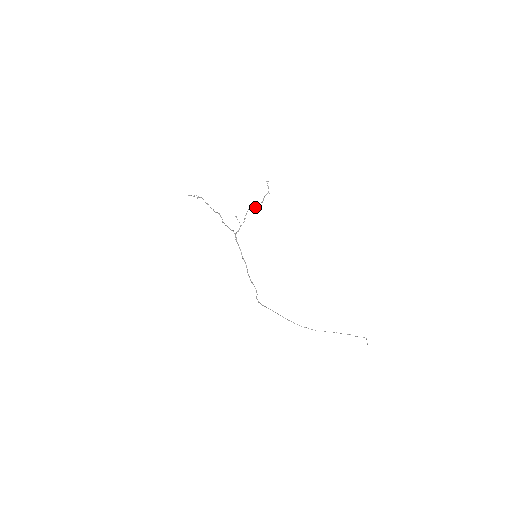
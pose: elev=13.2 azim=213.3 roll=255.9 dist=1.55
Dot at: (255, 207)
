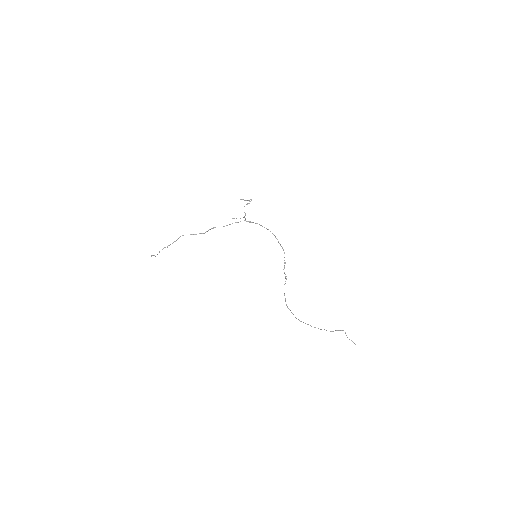
Dot at: (249, 203)
